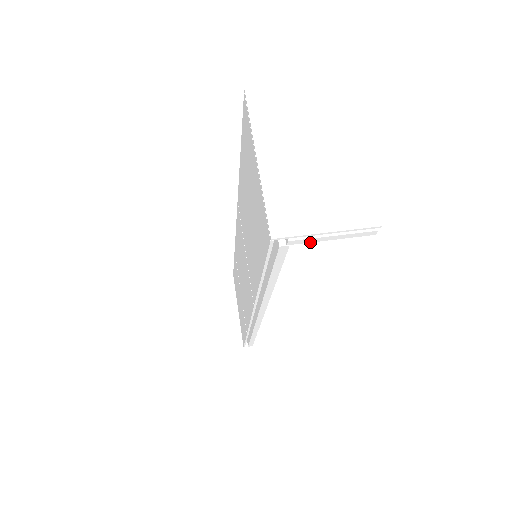
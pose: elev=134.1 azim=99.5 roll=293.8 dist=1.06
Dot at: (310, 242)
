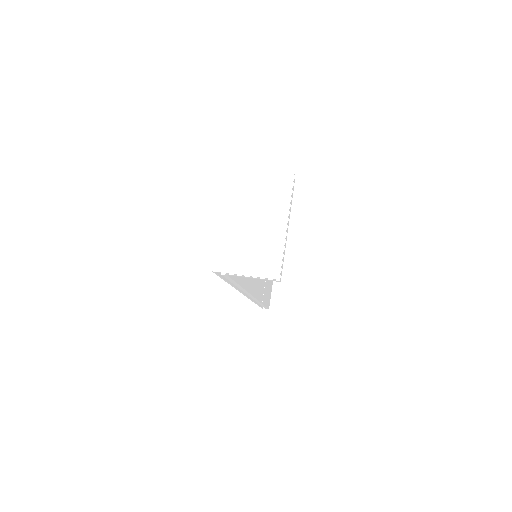
Dot at: (239, 276)
